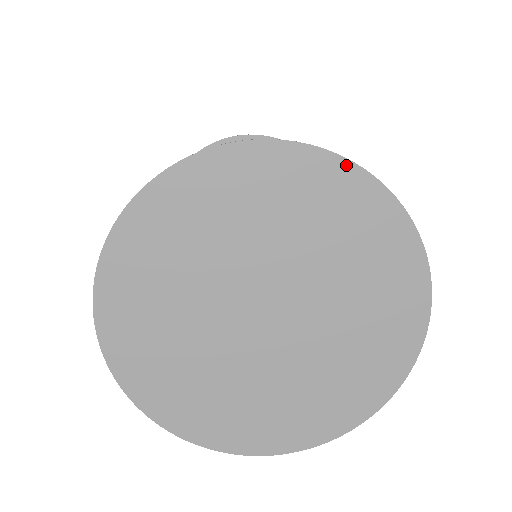
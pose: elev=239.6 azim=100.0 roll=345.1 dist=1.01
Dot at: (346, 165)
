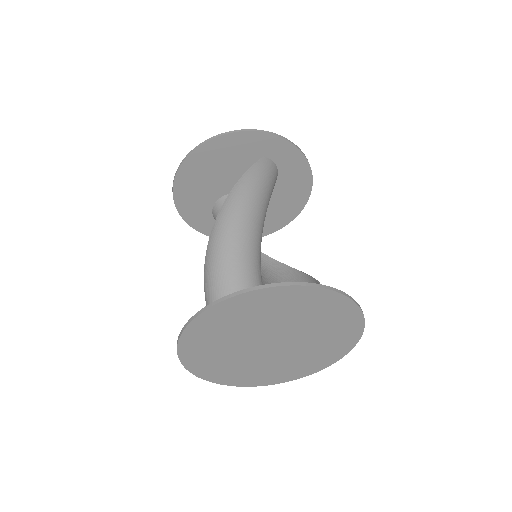
Dot at: (340, 296)
